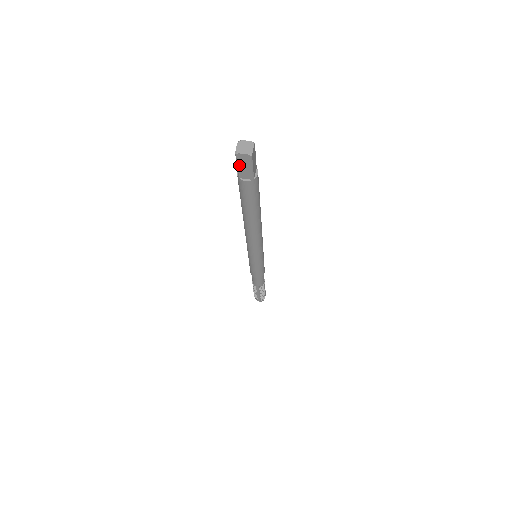
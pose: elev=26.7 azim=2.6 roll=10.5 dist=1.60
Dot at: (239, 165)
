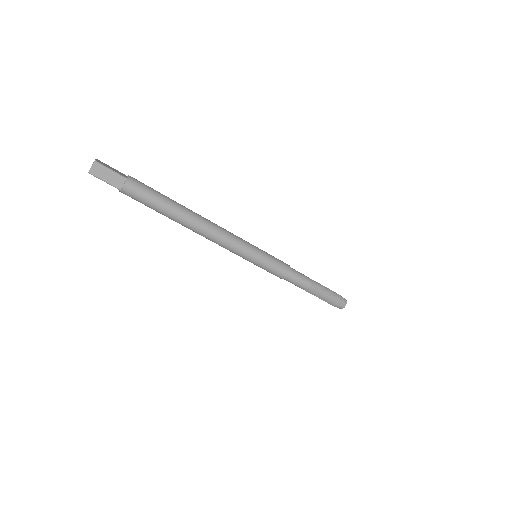
Dot at: occluded
